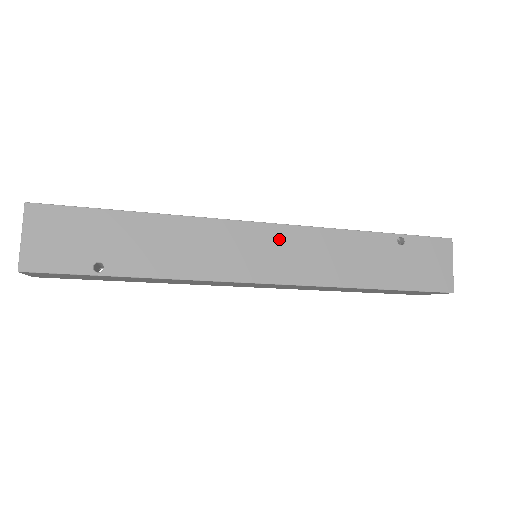
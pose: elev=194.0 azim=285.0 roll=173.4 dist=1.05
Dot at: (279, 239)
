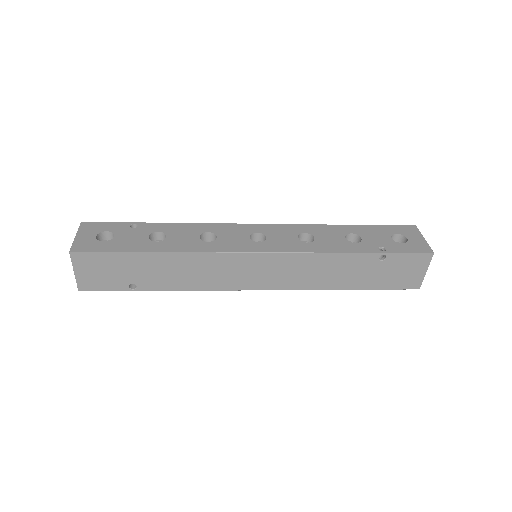
Dot at: (271, 263)
